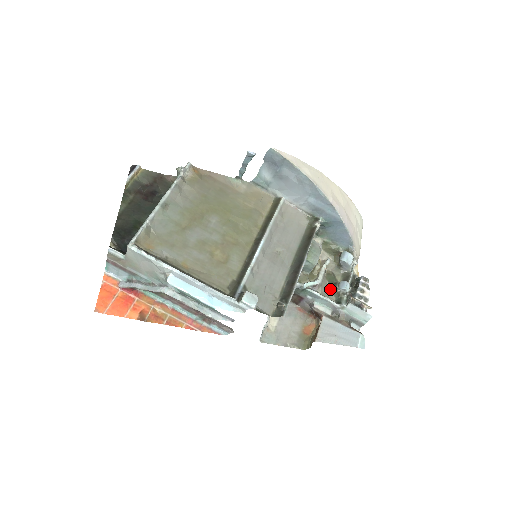
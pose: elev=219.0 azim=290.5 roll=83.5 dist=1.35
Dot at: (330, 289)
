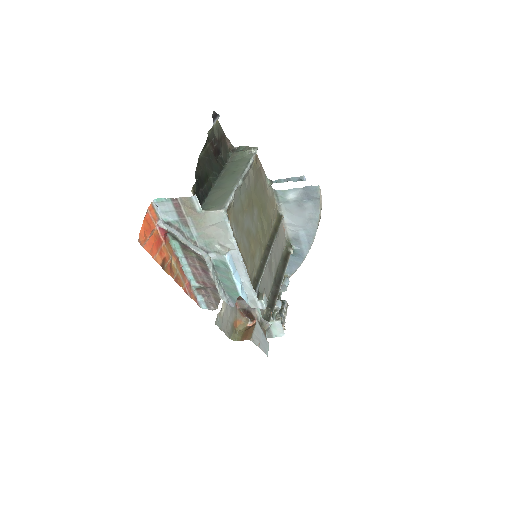
Dot at: occluded
